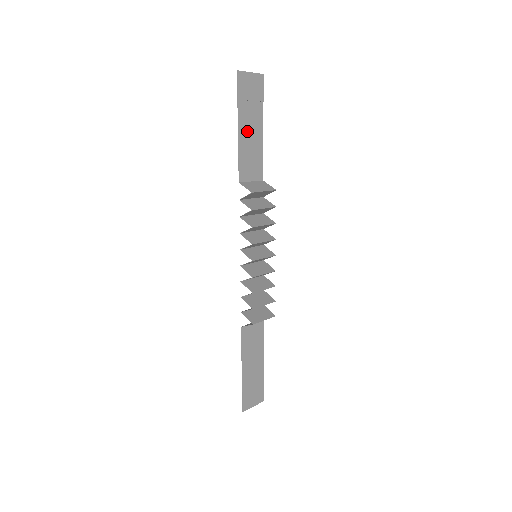
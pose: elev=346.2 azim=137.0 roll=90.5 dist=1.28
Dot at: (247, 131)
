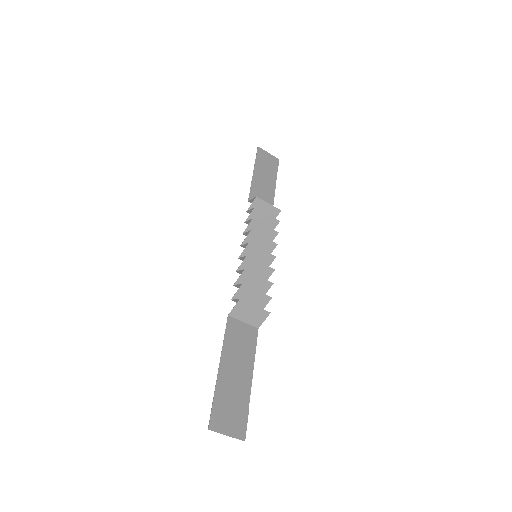
Dot at: (261, 178)
